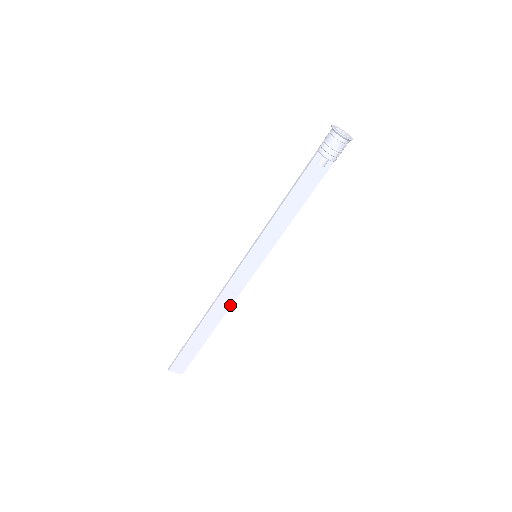
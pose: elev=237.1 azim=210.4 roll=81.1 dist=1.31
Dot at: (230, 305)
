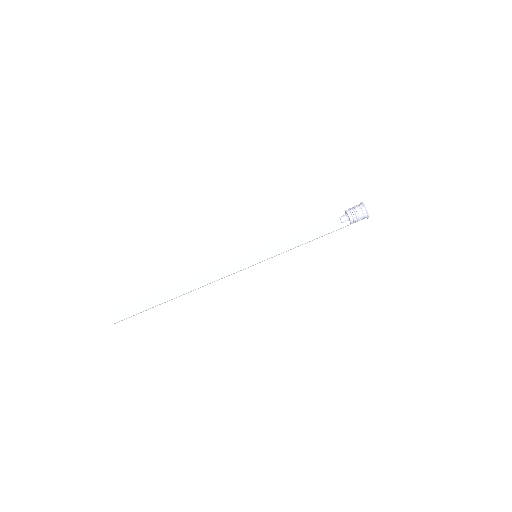
Dot at: (206, 283)
